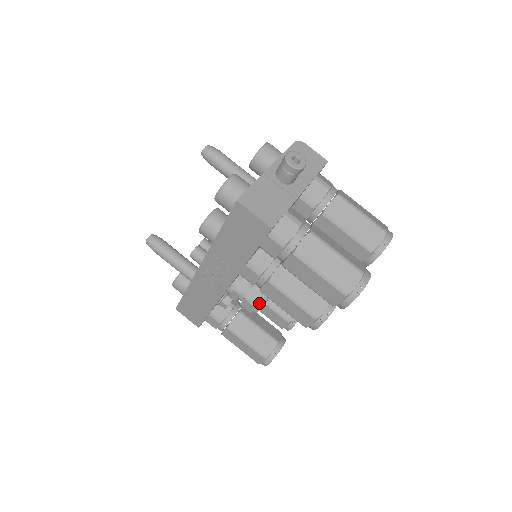
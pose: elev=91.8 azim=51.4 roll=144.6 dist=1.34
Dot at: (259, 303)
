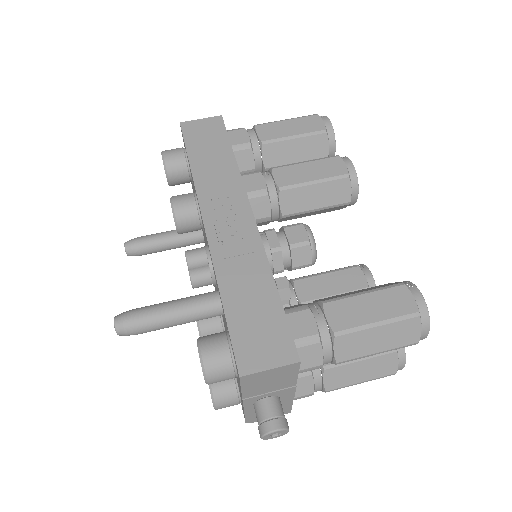
Dot at: (300, 223)
